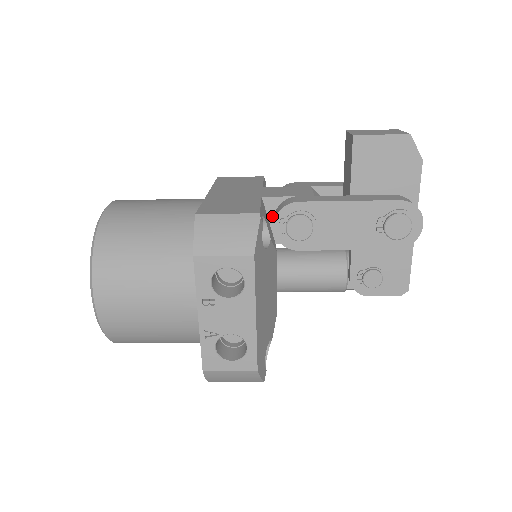
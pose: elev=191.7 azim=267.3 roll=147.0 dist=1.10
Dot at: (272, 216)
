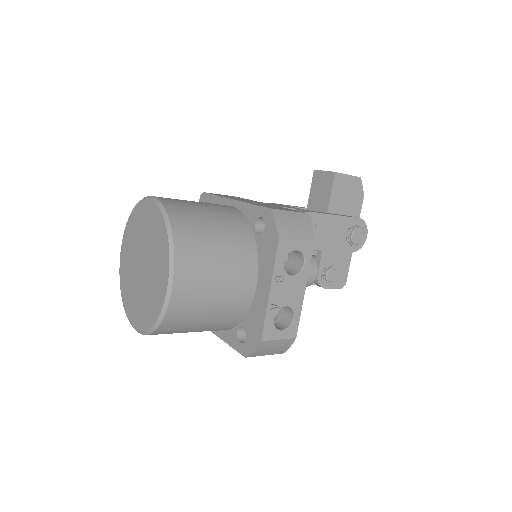
Dot at: occluded
